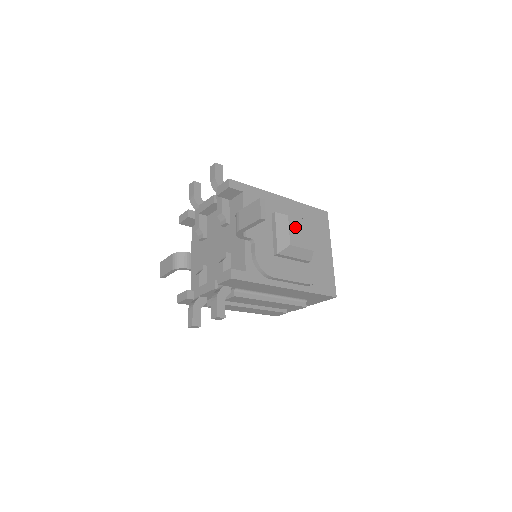
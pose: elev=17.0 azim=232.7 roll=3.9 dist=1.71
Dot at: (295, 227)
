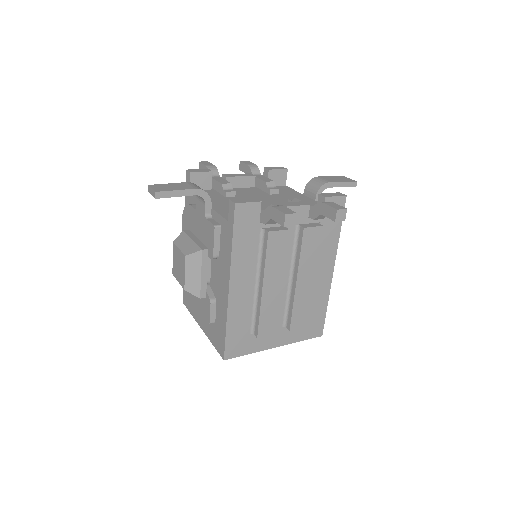
Dot at: occluded
